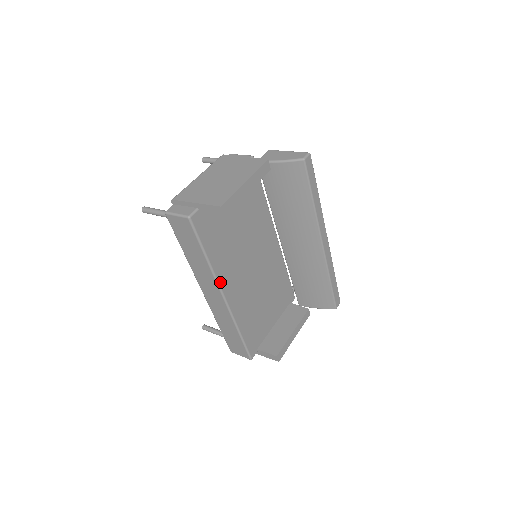
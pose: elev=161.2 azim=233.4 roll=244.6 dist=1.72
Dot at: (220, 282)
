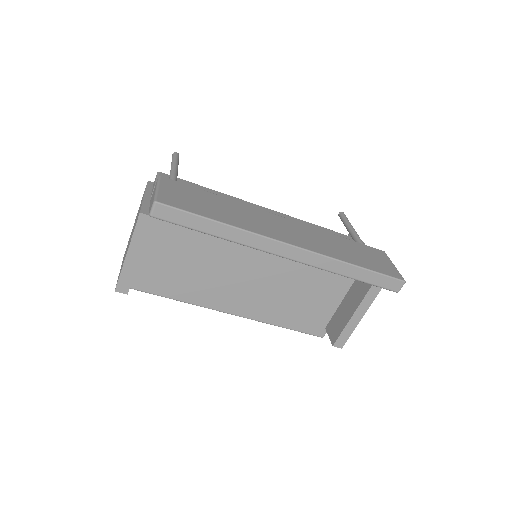
Dot at: (210, 306)
